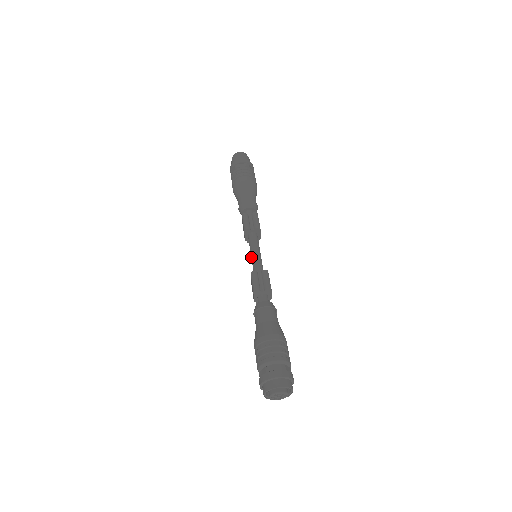
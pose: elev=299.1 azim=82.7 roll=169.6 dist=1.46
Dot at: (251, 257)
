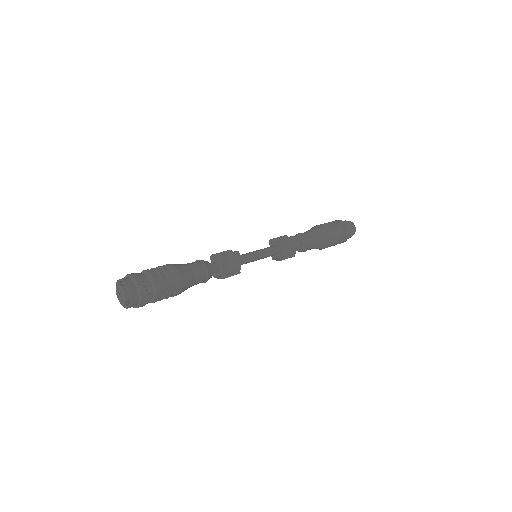
Dot at: occluded
